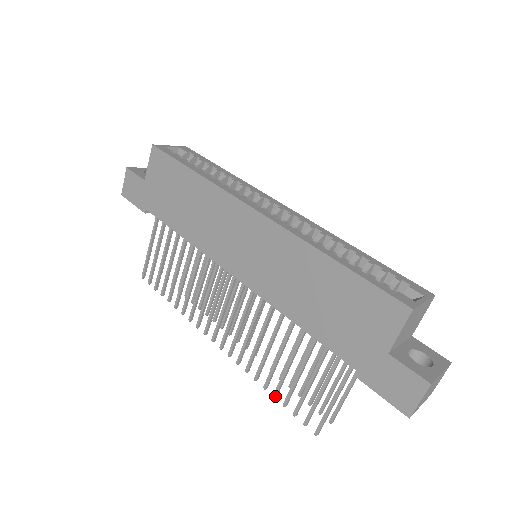
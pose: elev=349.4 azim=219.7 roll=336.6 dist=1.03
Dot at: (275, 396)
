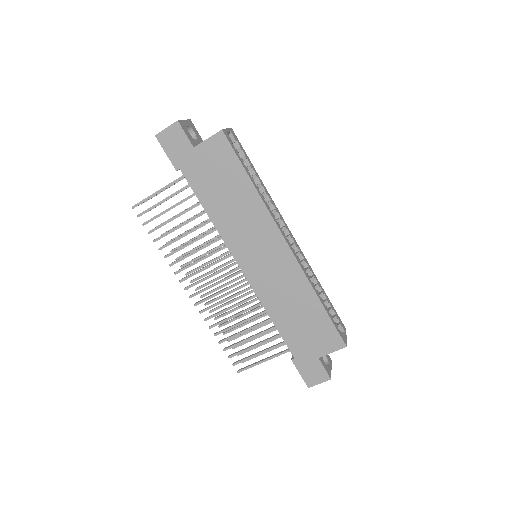
Dot at: occluded
